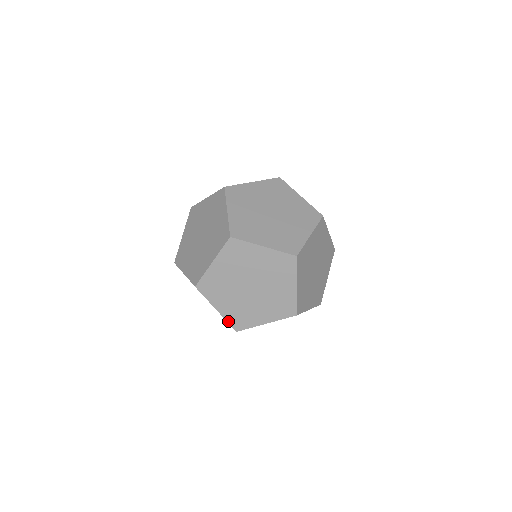
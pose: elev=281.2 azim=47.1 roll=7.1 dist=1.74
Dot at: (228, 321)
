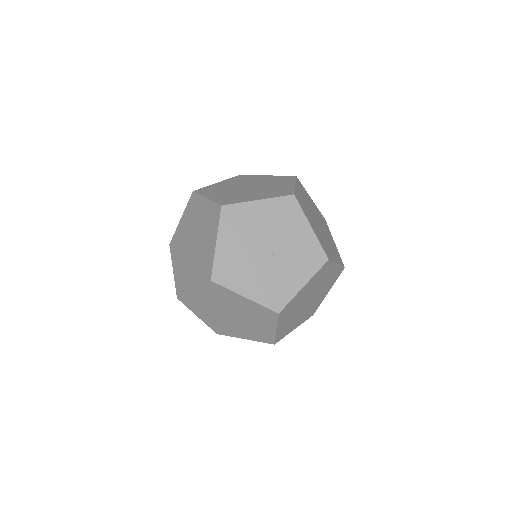
Dot at: occluded
